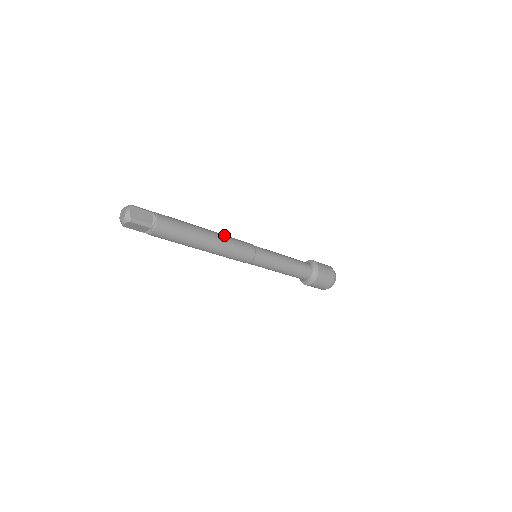
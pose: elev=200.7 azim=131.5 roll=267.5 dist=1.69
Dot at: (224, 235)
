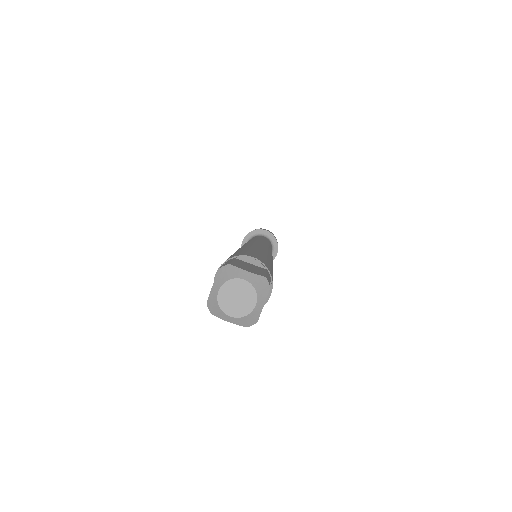
Dot at: occluded
